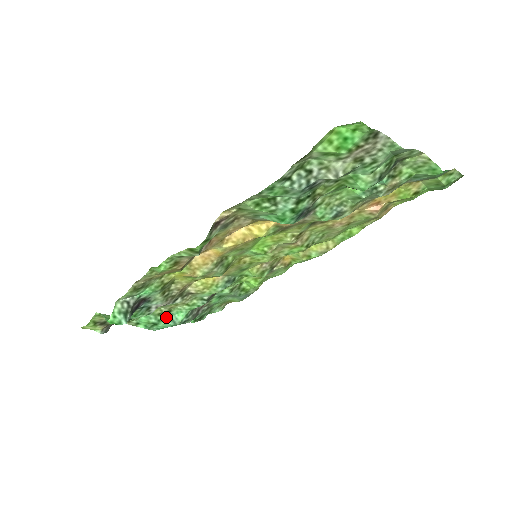
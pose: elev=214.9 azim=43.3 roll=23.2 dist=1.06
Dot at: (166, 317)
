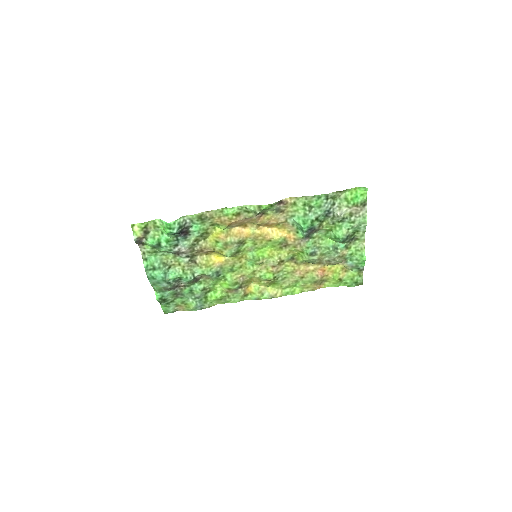
Dot at: (165, 269)
